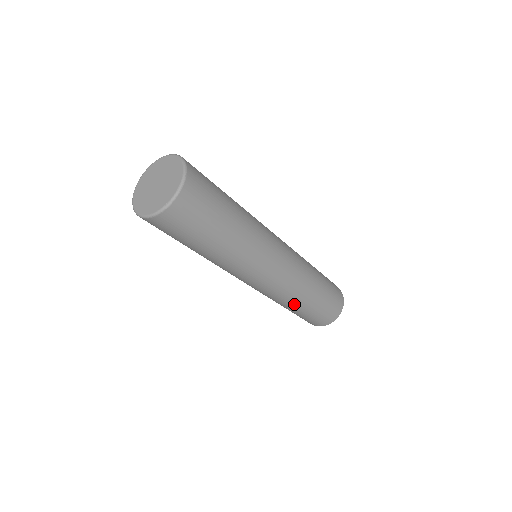
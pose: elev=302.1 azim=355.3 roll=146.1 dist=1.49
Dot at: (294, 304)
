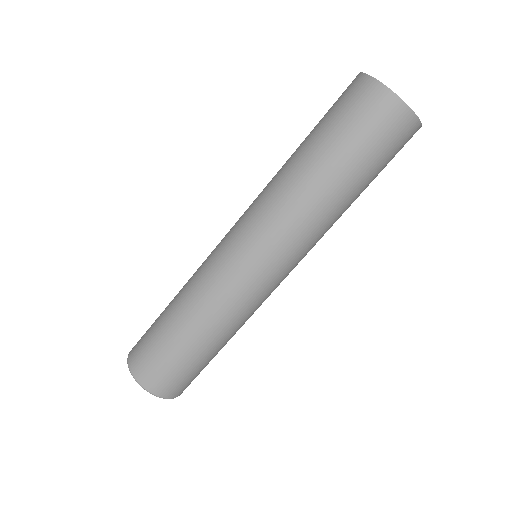
Dot at: occluded
